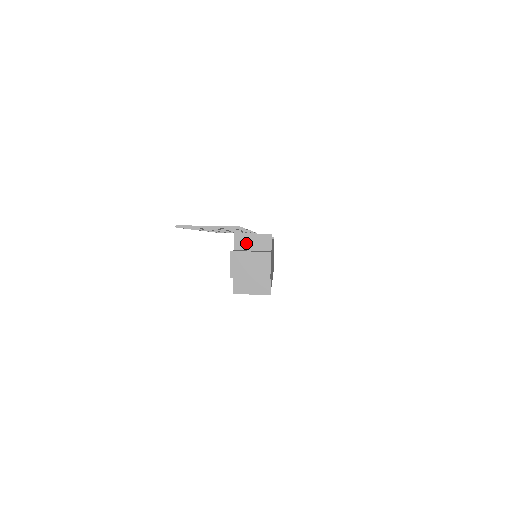
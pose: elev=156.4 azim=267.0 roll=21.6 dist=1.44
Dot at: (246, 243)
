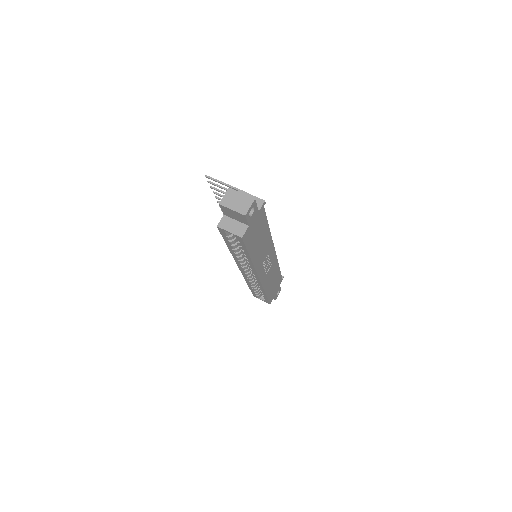
Dot at: occluded
